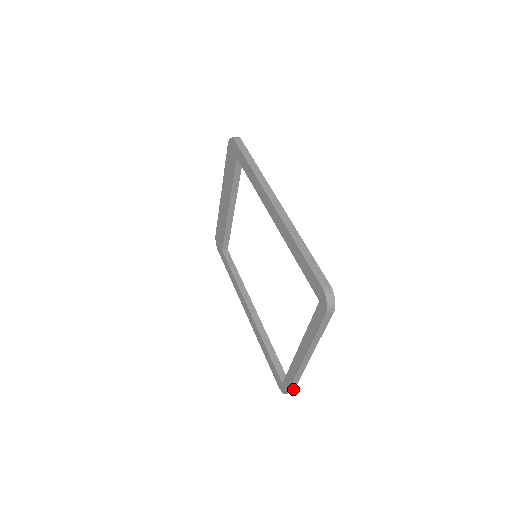
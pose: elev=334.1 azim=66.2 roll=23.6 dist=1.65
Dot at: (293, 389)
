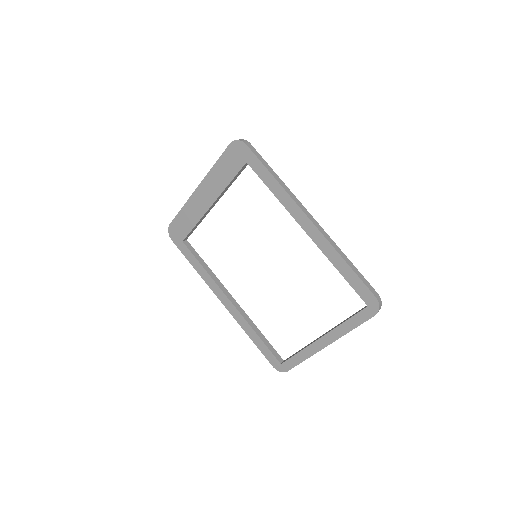
Dot at: occluded
